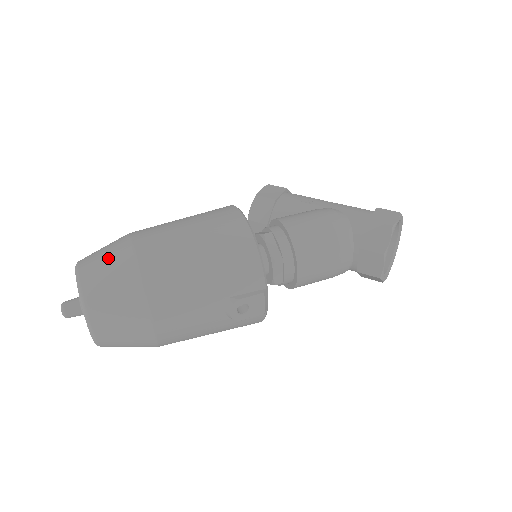
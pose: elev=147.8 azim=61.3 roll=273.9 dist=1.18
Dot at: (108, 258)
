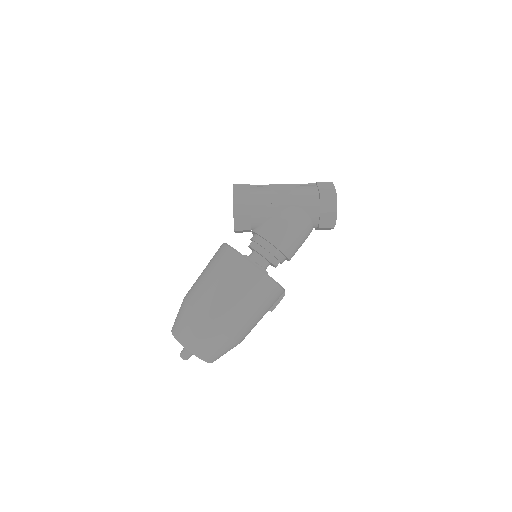
Dot at: (204, 339)
